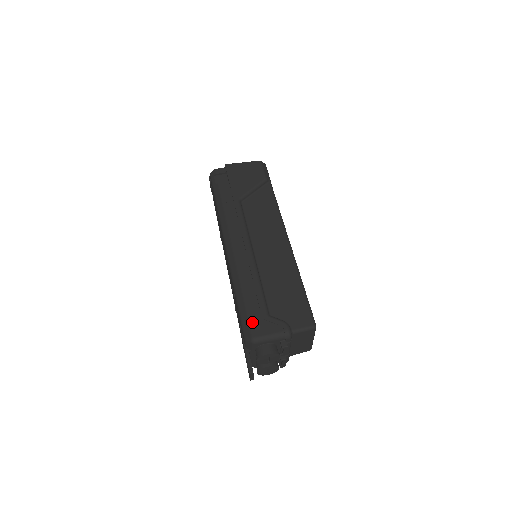
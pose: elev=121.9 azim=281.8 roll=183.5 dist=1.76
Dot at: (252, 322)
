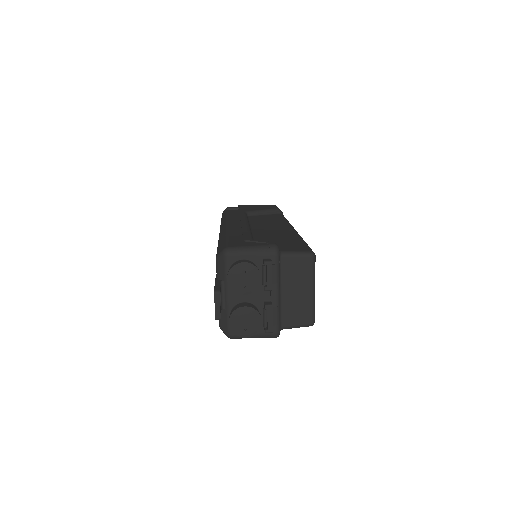
Dot at: (230, 242)
